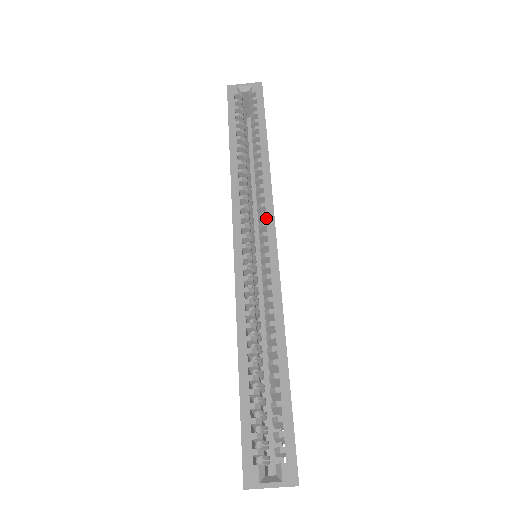
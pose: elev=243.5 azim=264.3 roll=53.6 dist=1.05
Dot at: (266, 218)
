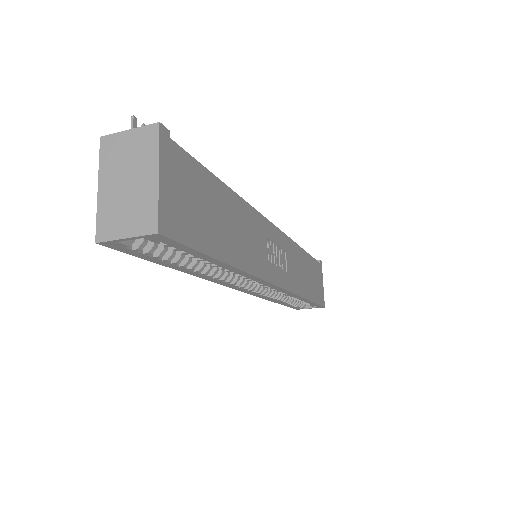
Dot at: (263, 285)
